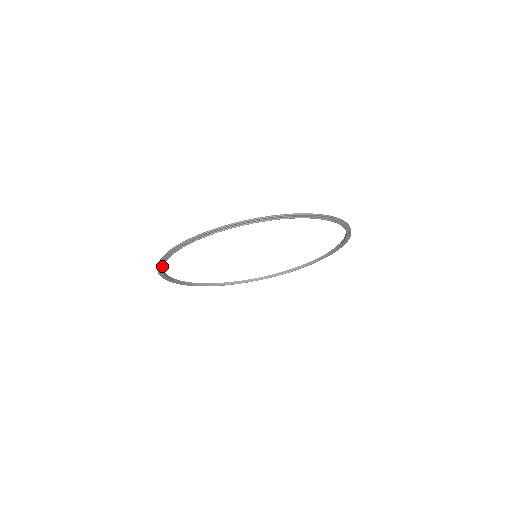
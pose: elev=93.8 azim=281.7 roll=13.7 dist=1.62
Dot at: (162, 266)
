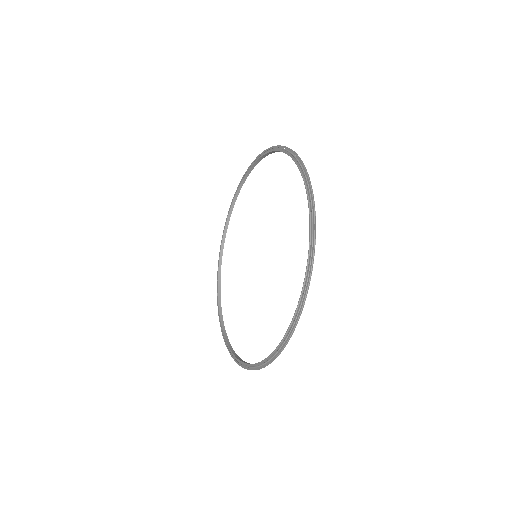
Dot at: (234, 353)
